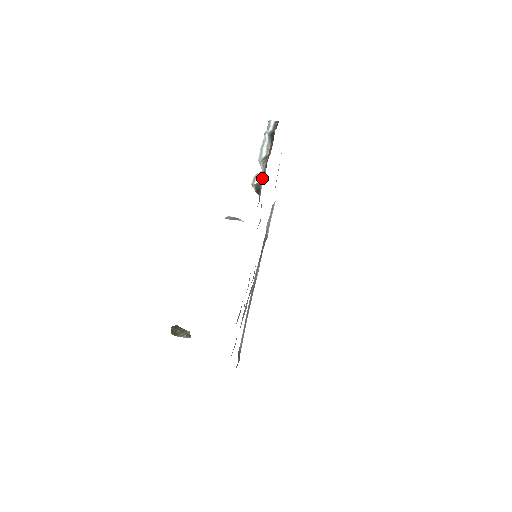
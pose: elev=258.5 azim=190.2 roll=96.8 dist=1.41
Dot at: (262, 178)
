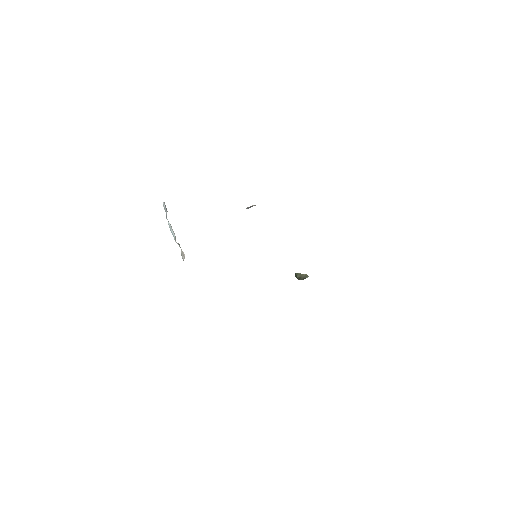
Dot at: (184, 254)
